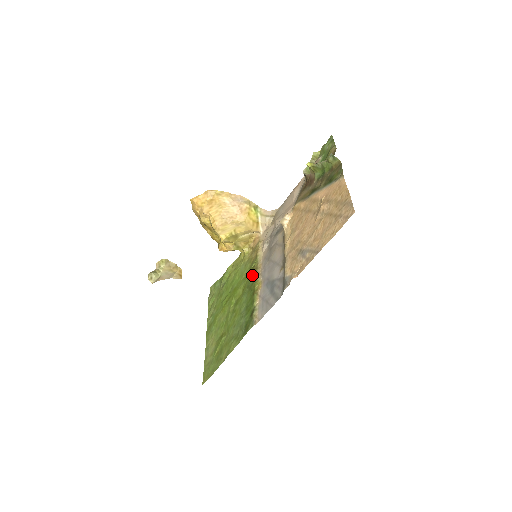
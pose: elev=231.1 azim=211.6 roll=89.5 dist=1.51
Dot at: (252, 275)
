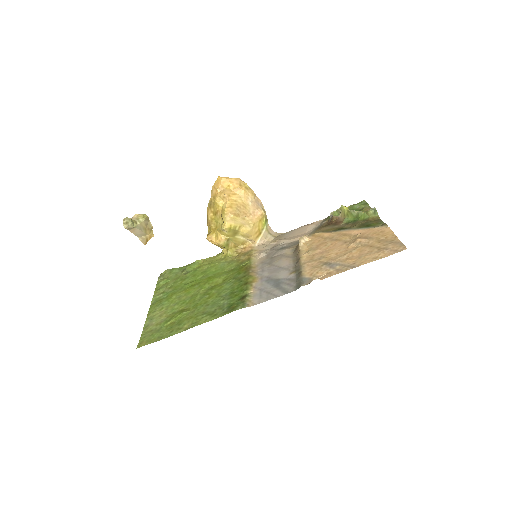
Dot at: (243, 270)
